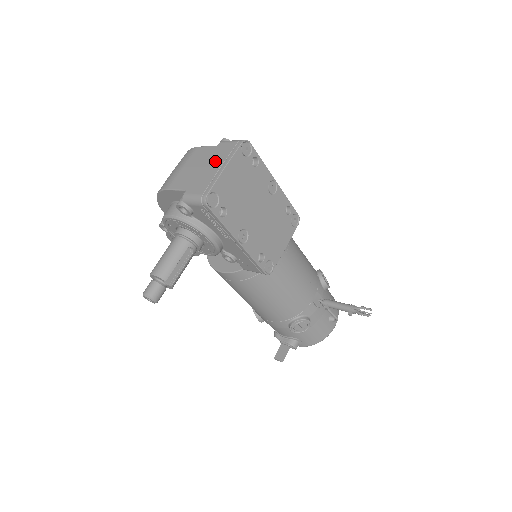
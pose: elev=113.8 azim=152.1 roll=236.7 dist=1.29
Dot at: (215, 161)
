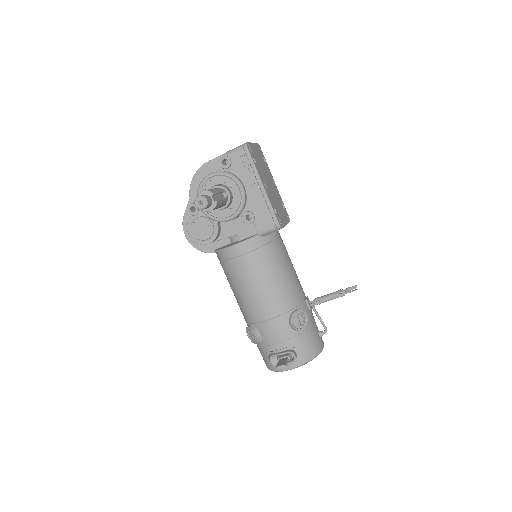
Dot at: occluded
